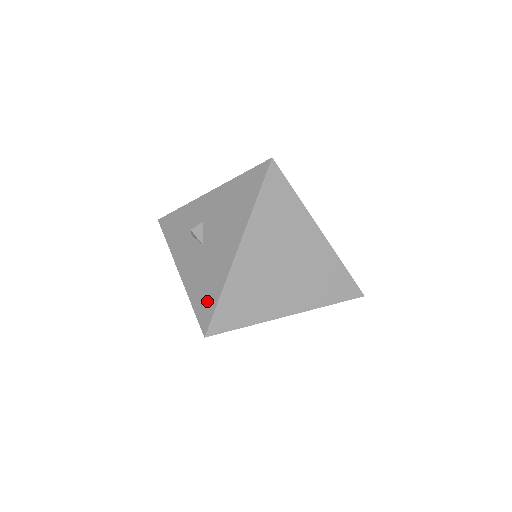
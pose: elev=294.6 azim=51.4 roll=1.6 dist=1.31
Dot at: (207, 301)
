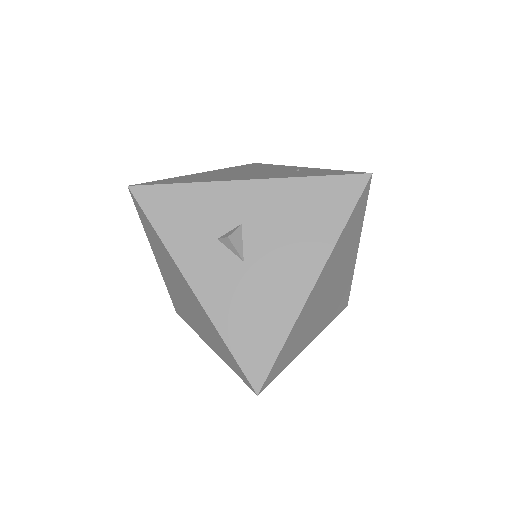
Dot at: (259, 347)
